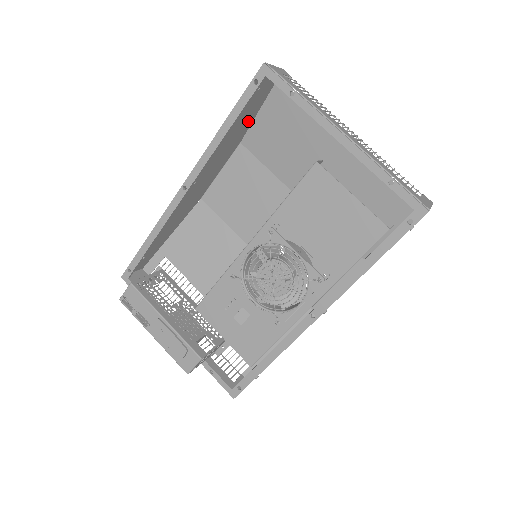
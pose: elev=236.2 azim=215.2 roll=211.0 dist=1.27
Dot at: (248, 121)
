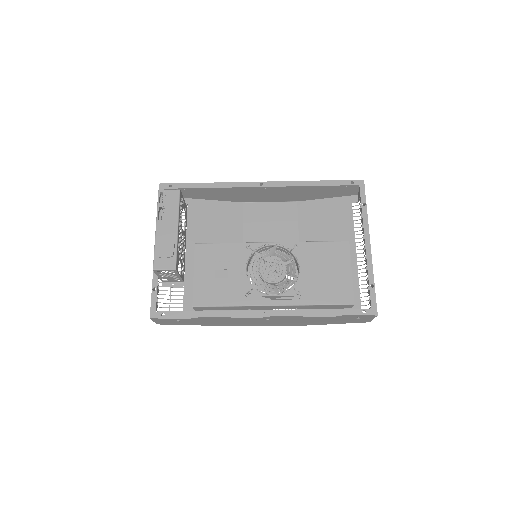
Dot at: (316, 196)
